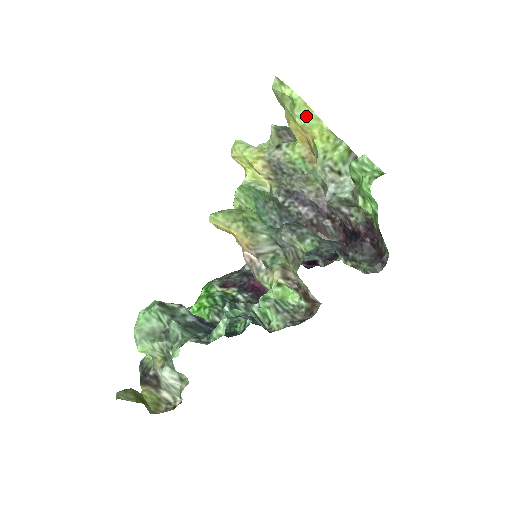
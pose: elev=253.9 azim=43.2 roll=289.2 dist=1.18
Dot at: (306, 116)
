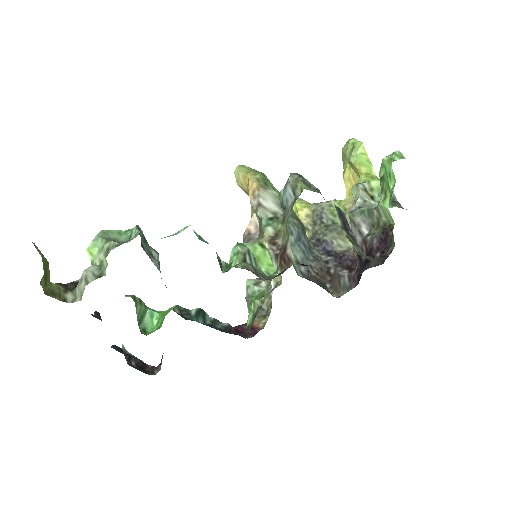
Dot at: (360, 156)
